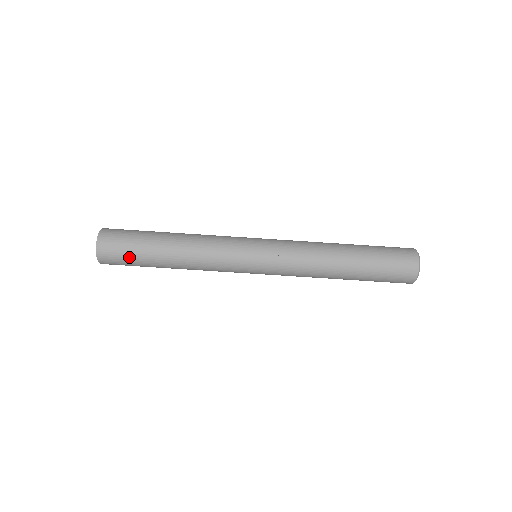
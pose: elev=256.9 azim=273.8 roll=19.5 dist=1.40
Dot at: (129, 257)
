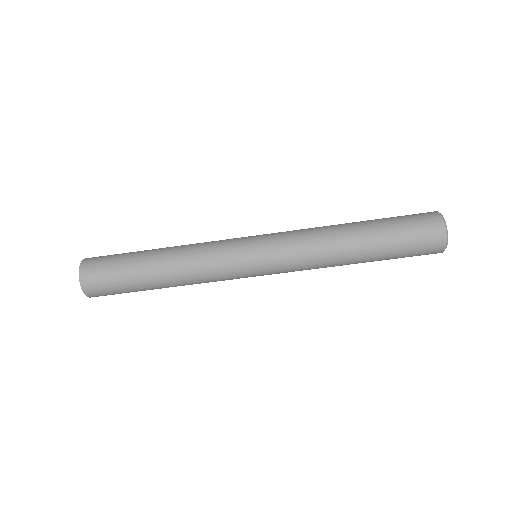
Dot at: (117, 286)
